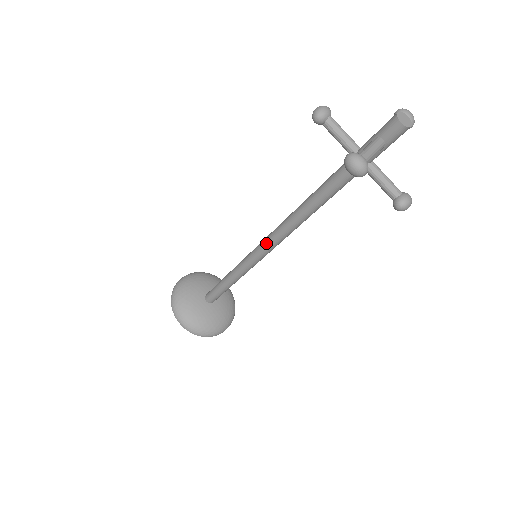
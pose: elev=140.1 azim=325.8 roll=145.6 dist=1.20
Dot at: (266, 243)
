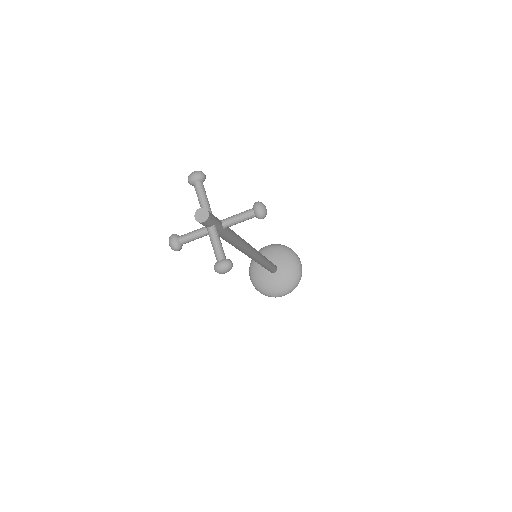
Dot at: (250, 257)
